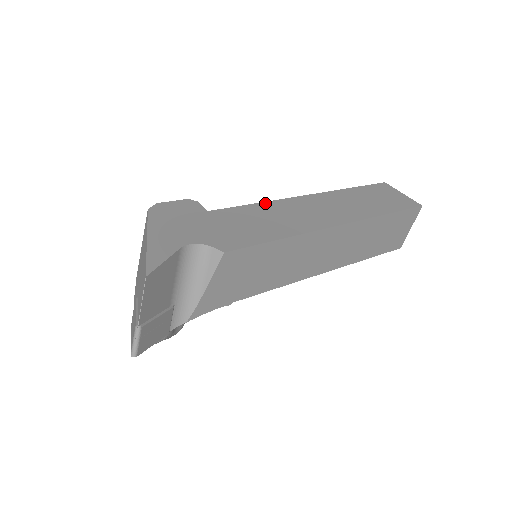
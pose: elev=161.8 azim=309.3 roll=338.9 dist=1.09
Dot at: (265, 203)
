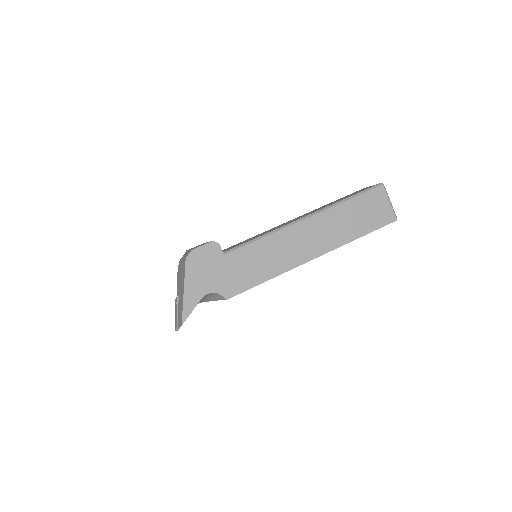
Dot at: (267, 238)
